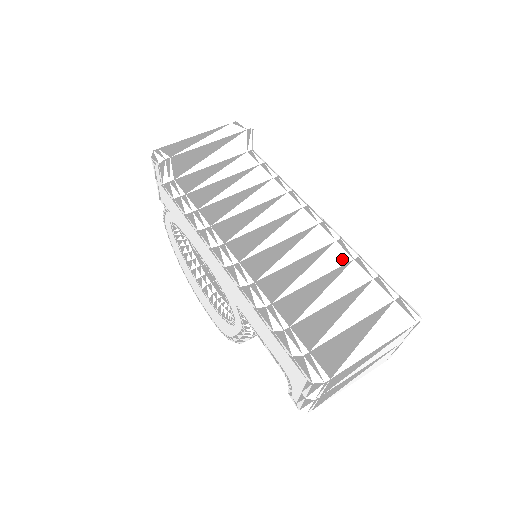
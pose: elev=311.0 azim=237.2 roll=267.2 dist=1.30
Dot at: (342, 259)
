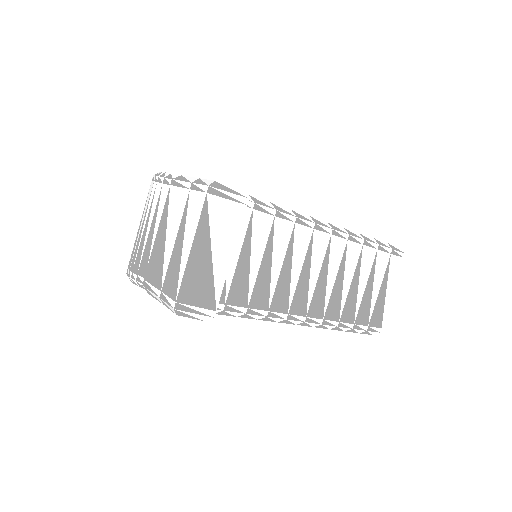
Dot at: (357, 252)
